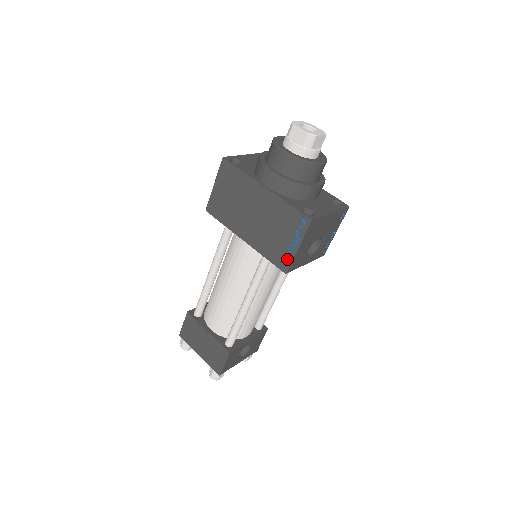
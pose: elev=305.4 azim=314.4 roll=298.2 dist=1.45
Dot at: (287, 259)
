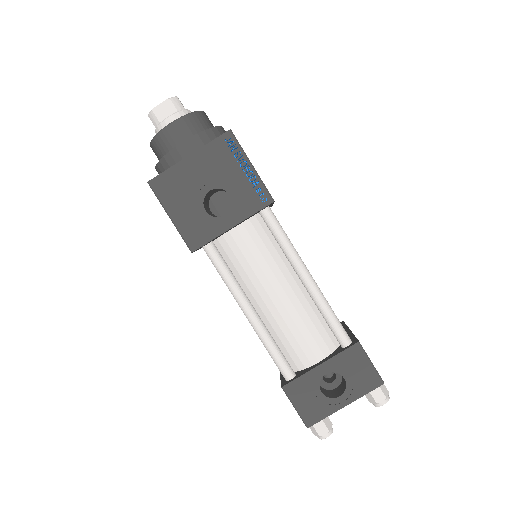
Dot at: (183, 237)
